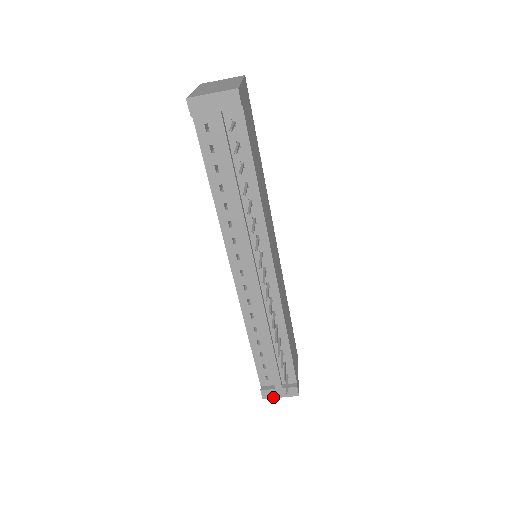
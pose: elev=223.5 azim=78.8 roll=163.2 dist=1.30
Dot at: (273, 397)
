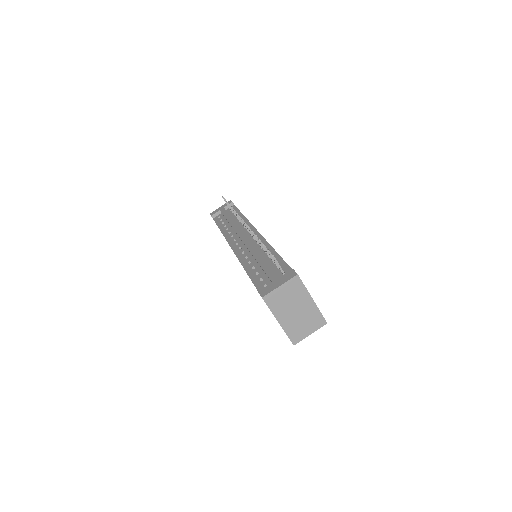
Dot at: (272, 290)
